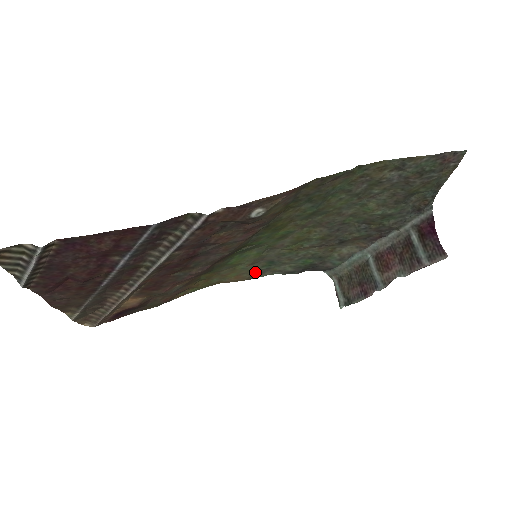
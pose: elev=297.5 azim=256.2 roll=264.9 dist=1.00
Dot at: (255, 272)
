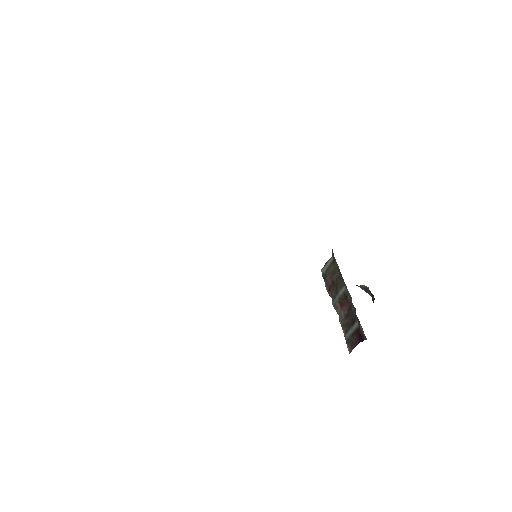
Dot at: occluded
